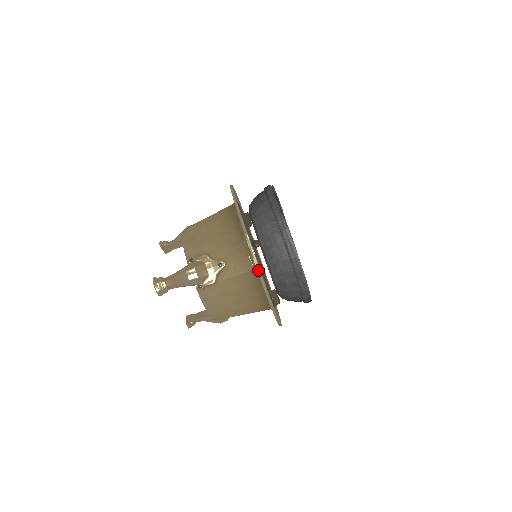
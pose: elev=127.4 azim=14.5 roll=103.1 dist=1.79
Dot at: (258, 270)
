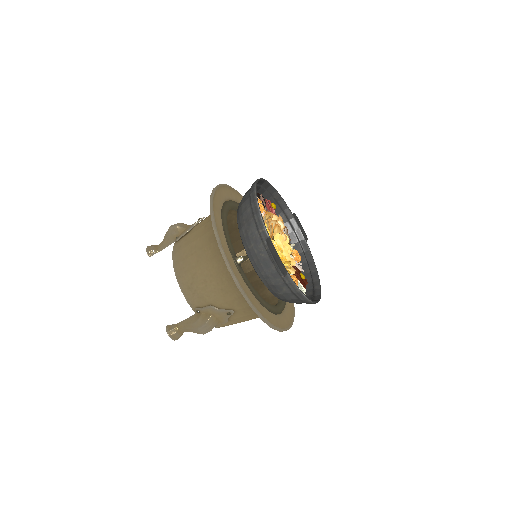
Dot at: (270, 327)
